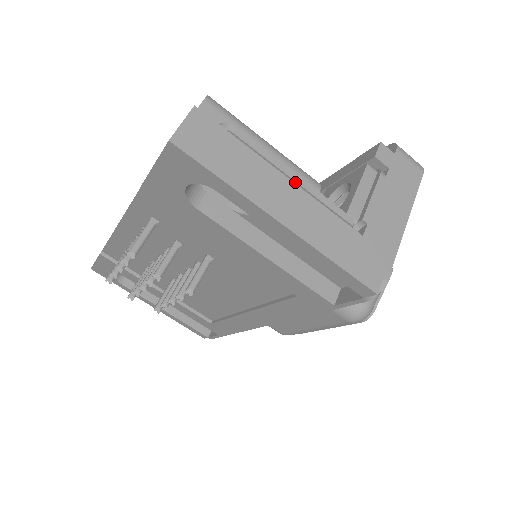
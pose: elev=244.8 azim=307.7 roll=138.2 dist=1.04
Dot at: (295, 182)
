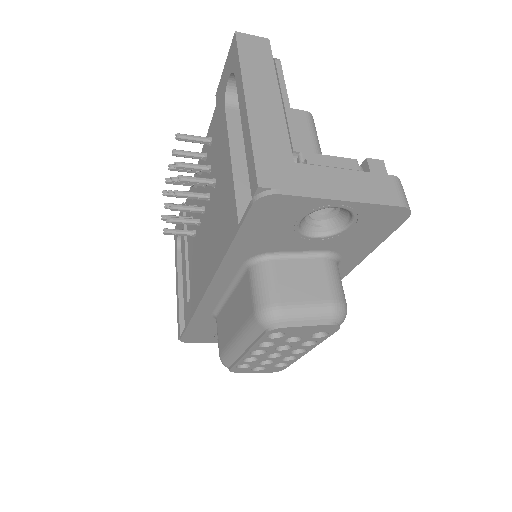
Dot at: (283, 104)
